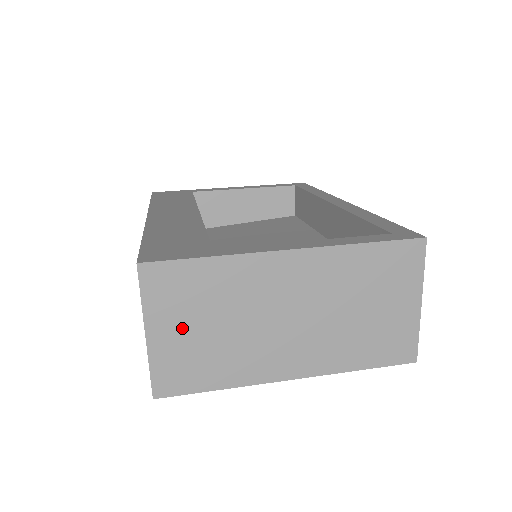
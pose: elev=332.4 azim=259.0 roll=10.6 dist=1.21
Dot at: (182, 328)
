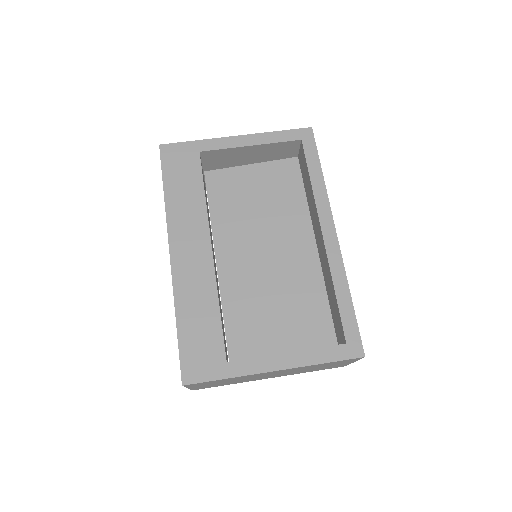
Dot at: occluded
